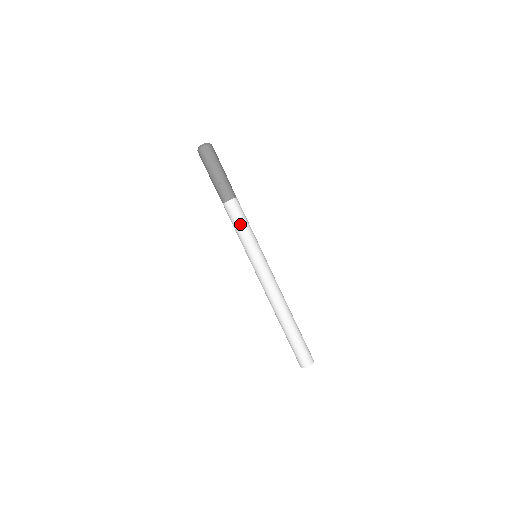
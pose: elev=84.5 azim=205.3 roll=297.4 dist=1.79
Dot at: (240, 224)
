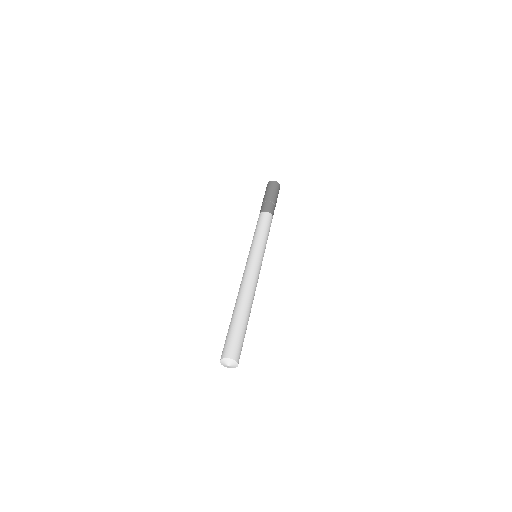
Dot at: (256, 228)
